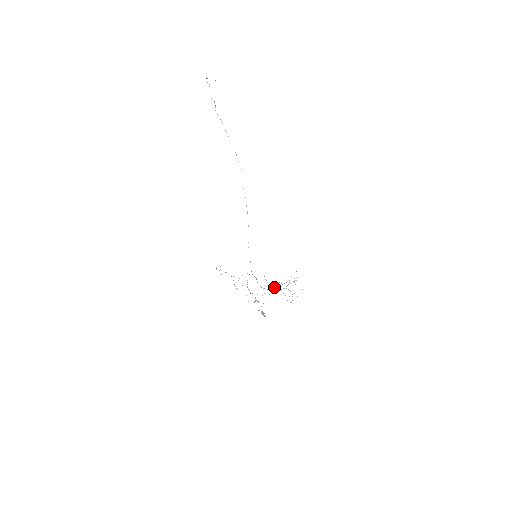
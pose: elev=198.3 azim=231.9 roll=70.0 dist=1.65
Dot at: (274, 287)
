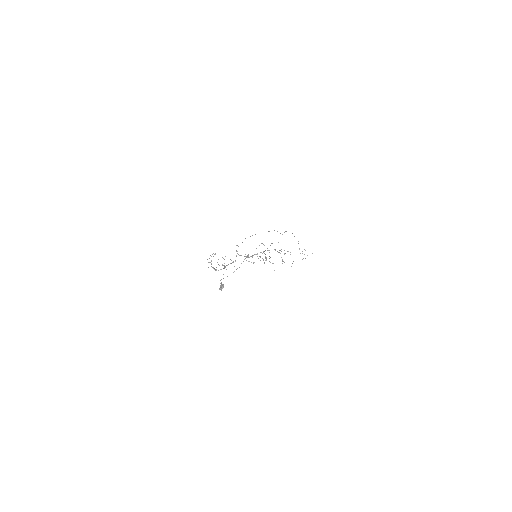
Dot at: (254, 262)
